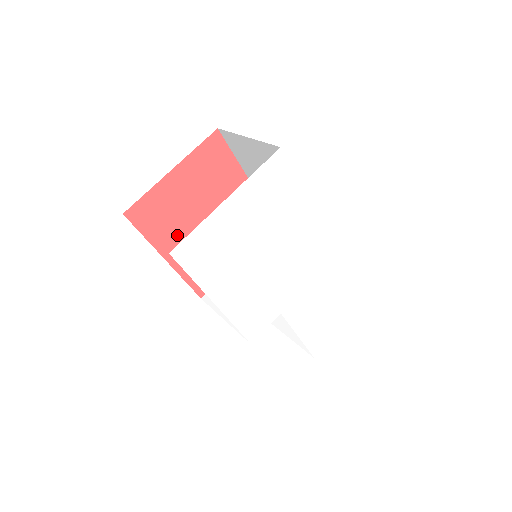
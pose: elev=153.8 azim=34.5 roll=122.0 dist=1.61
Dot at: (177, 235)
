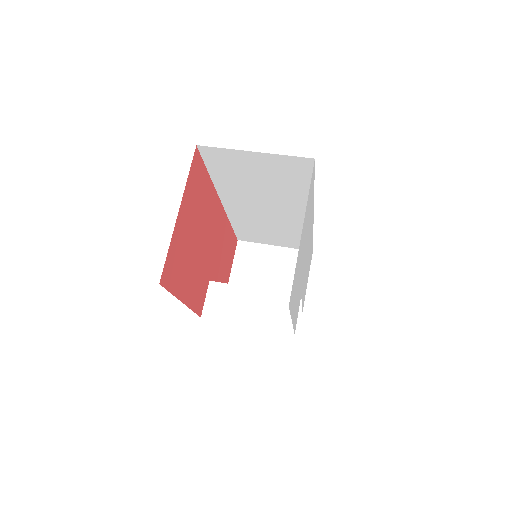
Dot at: (186, 273)
